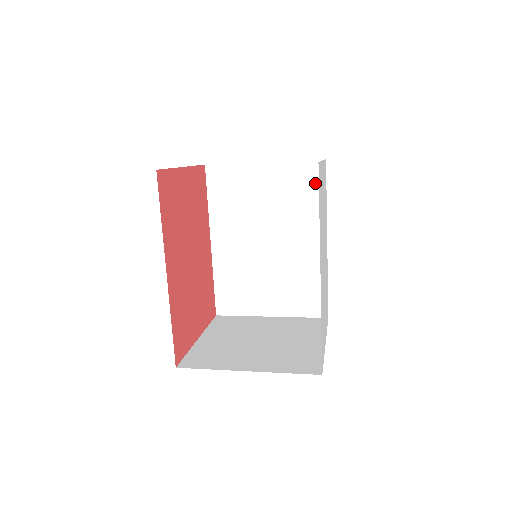
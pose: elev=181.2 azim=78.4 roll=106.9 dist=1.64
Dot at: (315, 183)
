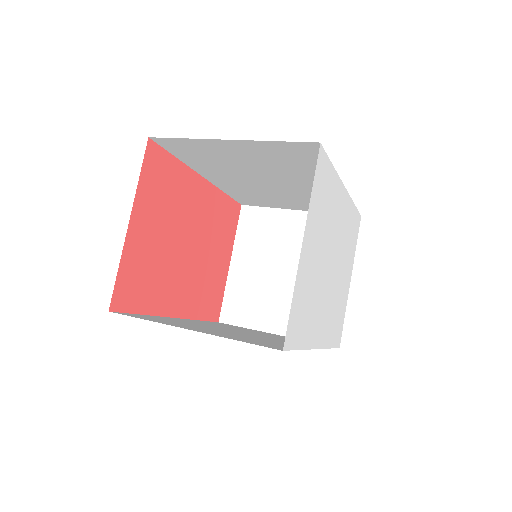
Dot at: (312, 157)
